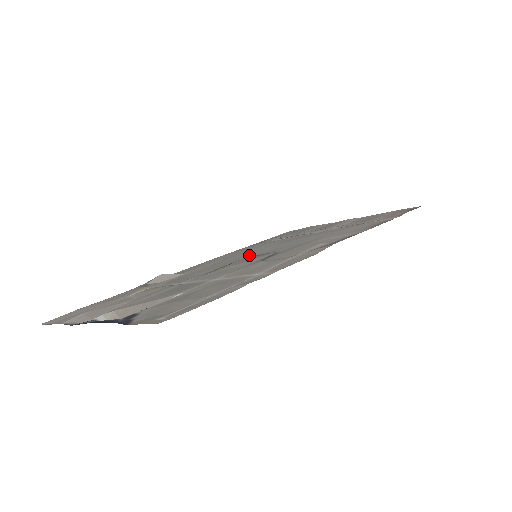
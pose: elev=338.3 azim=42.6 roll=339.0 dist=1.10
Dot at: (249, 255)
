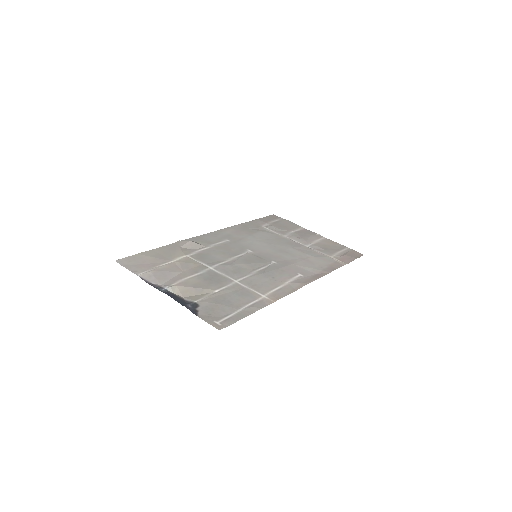
Dot at: (250, 249)
